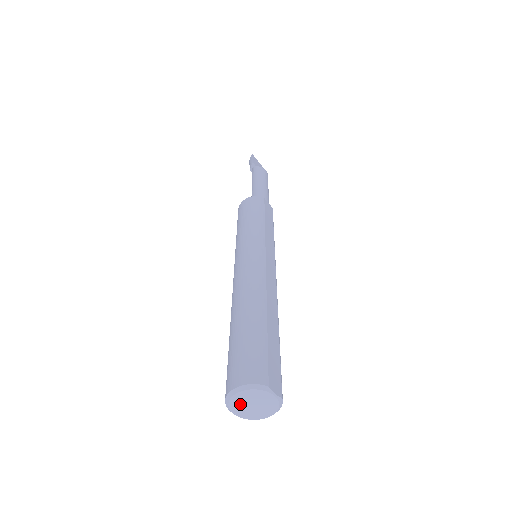
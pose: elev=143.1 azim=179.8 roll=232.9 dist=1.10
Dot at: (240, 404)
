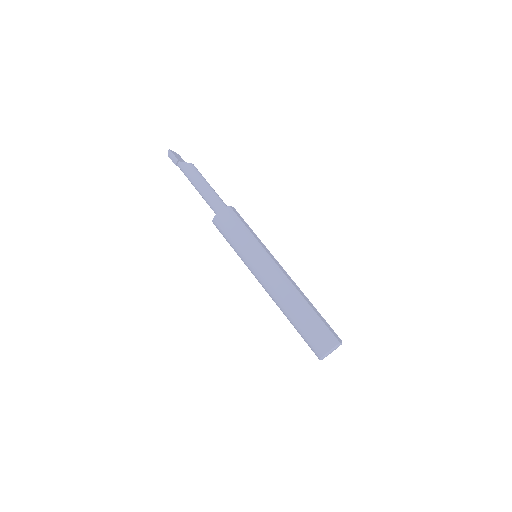
Dot at: occluded
